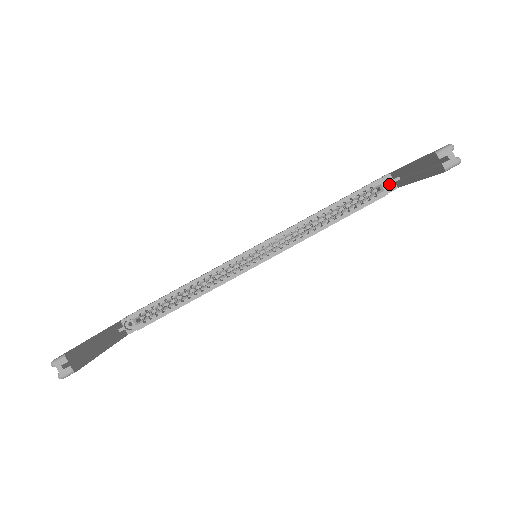
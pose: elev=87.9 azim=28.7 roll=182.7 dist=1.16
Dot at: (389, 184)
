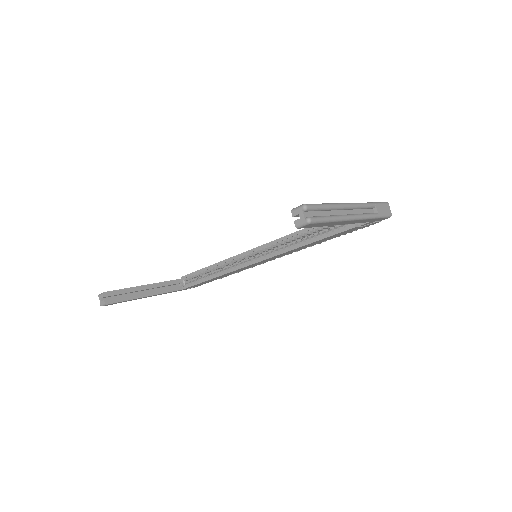
Dot at: occluded
